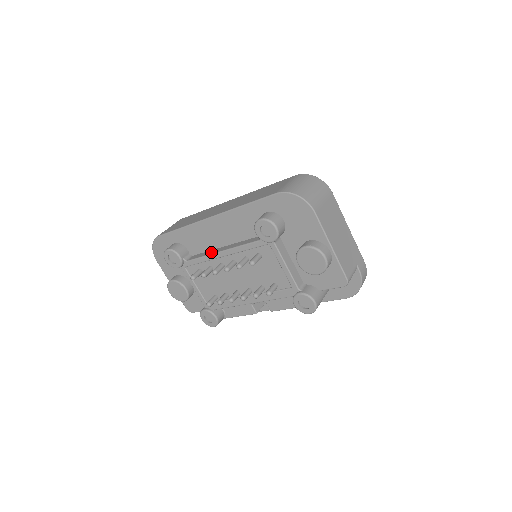
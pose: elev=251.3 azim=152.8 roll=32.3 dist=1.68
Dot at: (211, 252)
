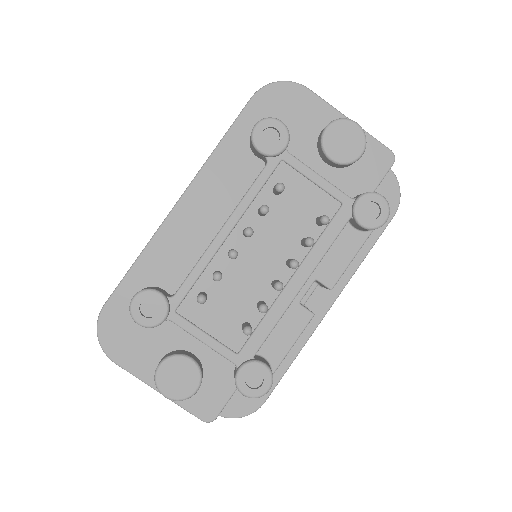
Dot at: (205, 250)
